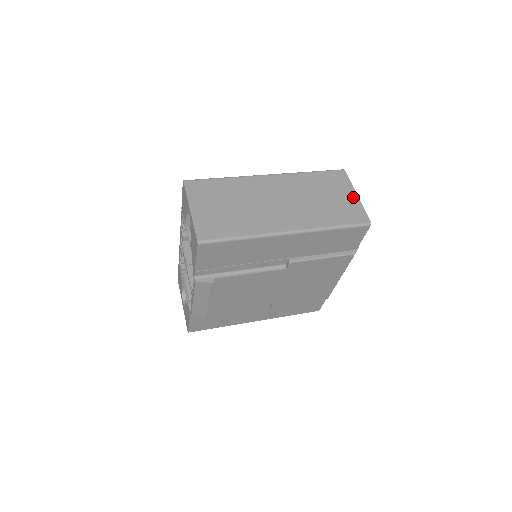
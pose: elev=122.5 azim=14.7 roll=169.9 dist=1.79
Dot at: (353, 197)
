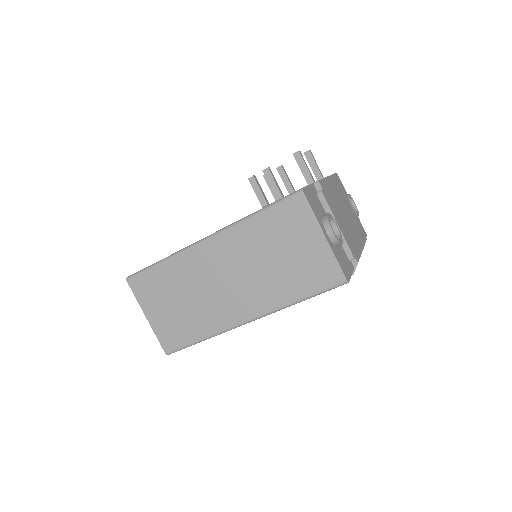
Dot at: (319, 243)
